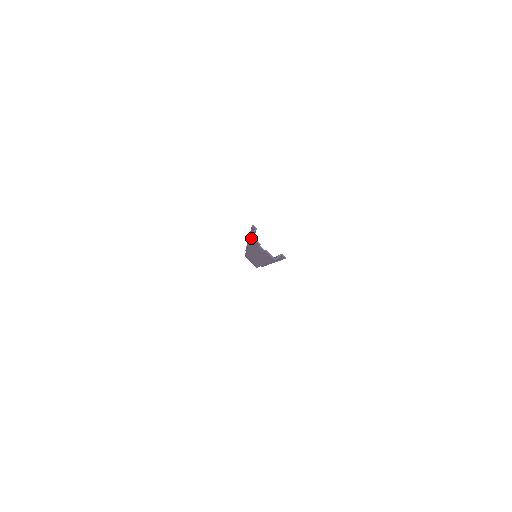
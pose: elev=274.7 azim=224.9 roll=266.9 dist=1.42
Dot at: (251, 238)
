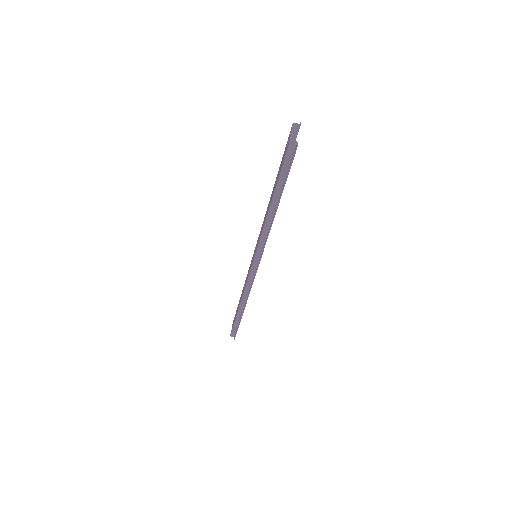
Dot at: occluded
